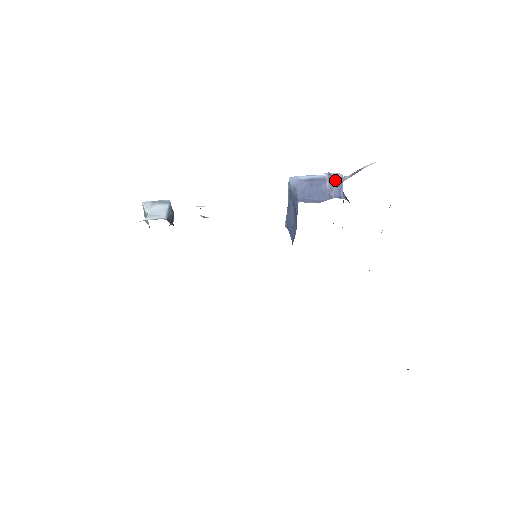
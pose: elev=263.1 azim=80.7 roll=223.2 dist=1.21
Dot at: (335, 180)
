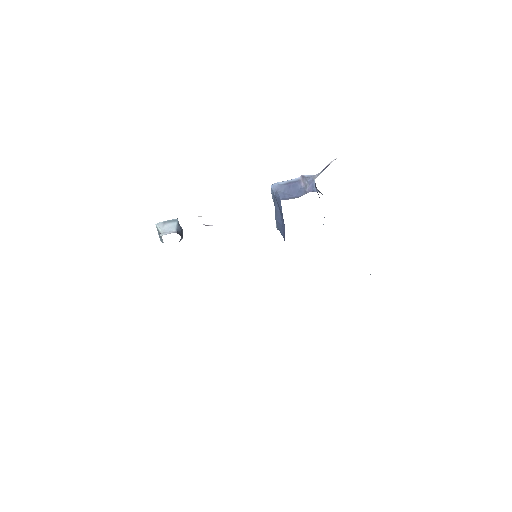
Dot at: (308, 179)
